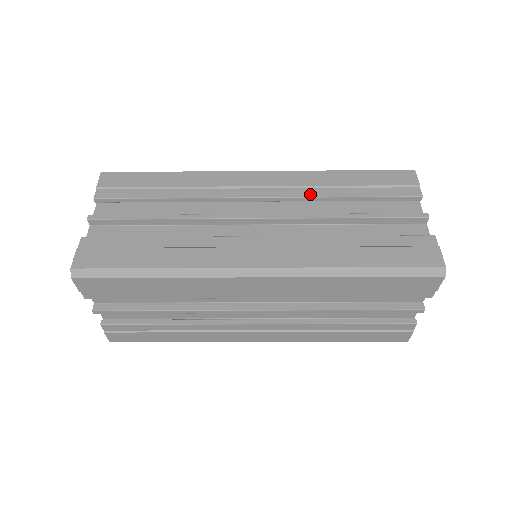
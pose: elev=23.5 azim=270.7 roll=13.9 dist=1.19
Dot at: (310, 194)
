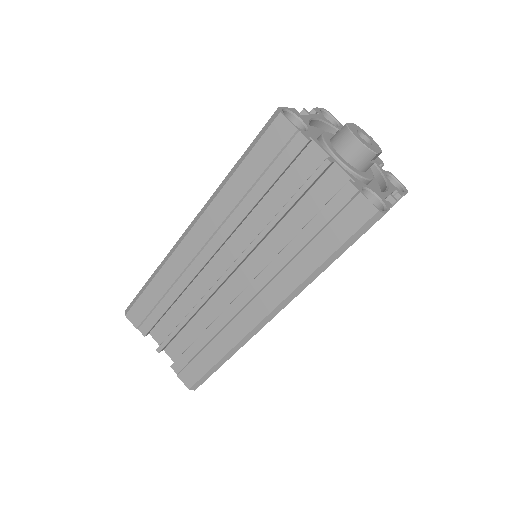
Dot at: occluded
